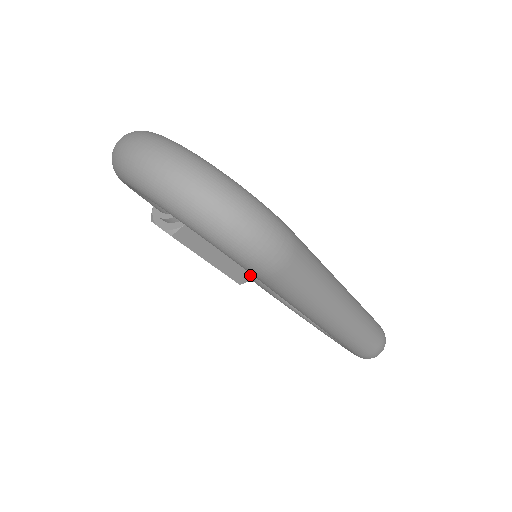
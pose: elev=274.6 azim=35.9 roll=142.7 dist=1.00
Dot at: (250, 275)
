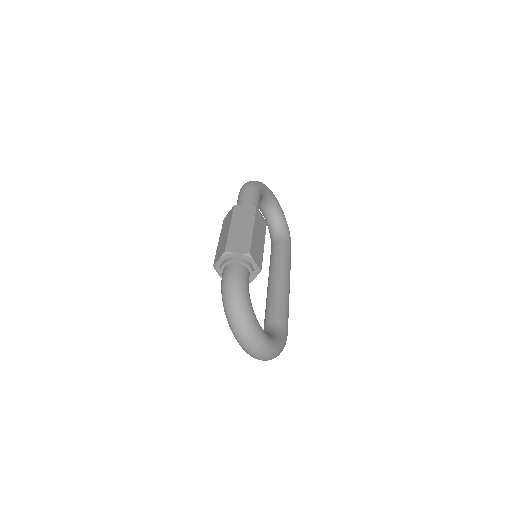
Dot at: occluded
